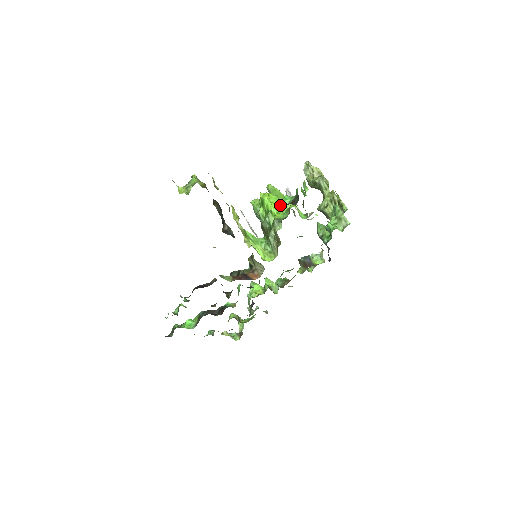
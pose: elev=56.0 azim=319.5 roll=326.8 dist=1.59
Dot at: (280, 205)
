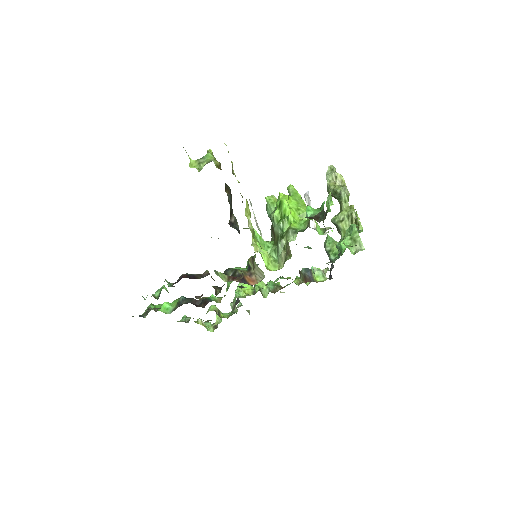
Dot at: (298, 213)
